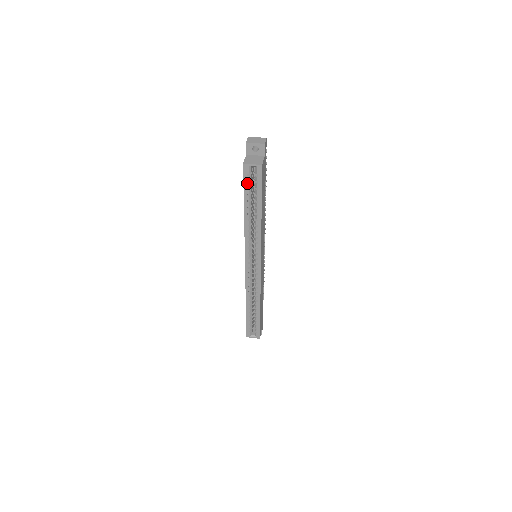
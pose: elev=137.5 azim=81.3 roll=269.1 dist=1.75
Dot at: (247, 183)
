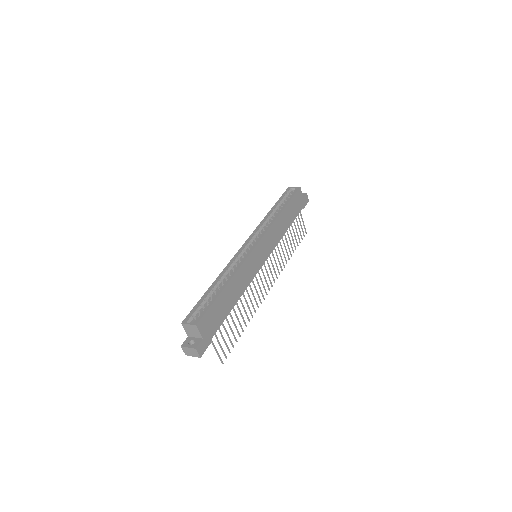
Dot at: (284, 195)
